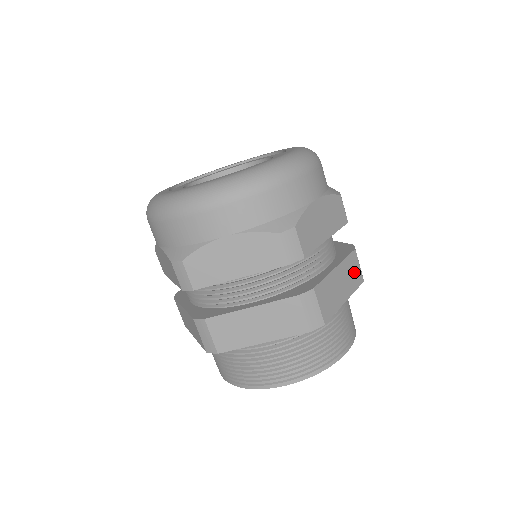
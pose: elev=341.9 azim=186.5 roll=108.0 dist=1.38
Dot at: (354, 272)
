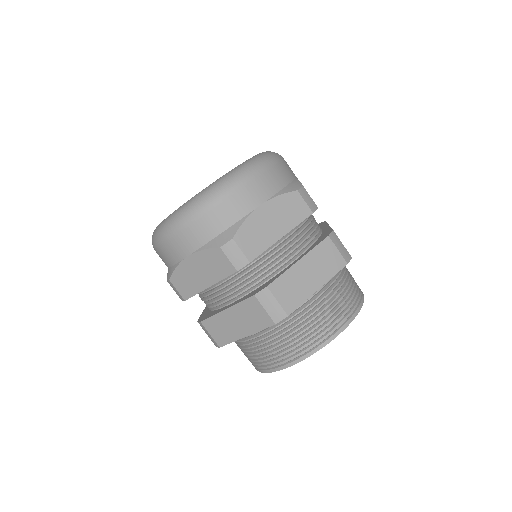
Dot at: (329, 258)
